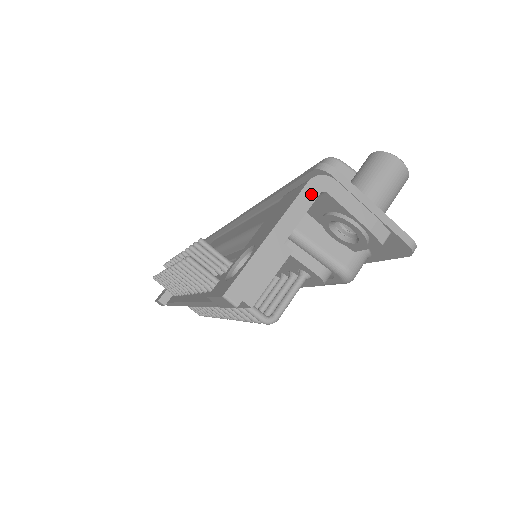
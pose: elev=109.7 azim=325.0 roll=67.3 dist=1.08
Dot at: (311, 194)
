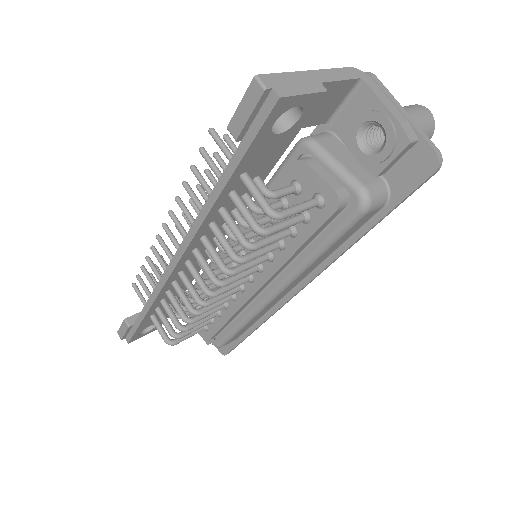
Dot at: (351, 74)
